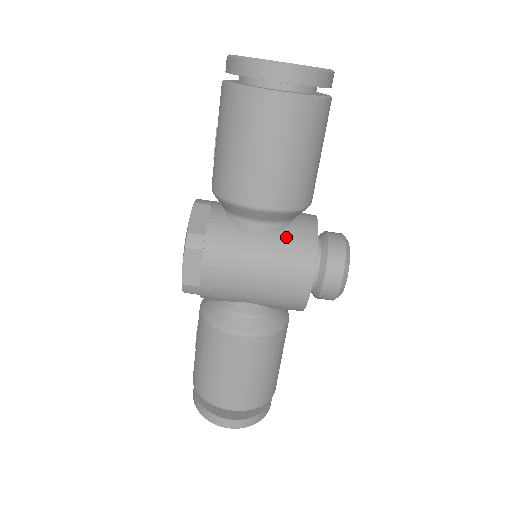
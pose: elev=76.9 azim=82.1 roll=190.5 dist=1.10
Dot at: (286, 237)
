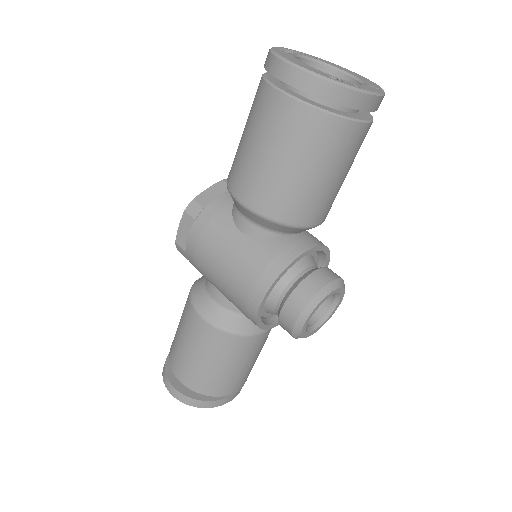
Dot at: (264, 245)
